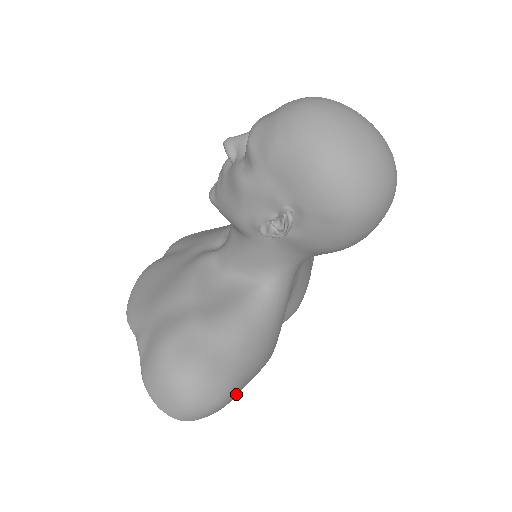
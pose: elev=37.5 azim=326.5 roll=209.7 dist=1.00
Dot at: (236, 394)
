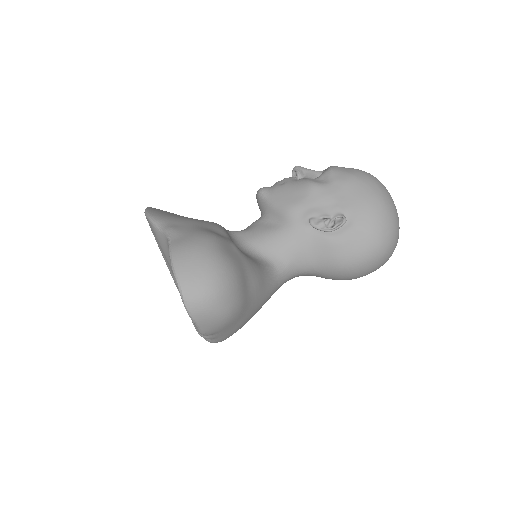
Dot at: (225, 327)
